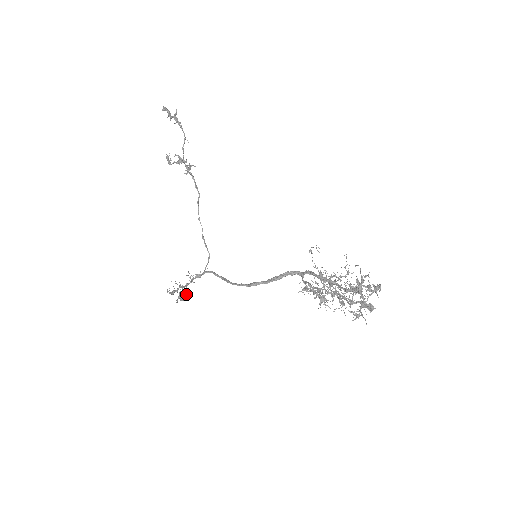
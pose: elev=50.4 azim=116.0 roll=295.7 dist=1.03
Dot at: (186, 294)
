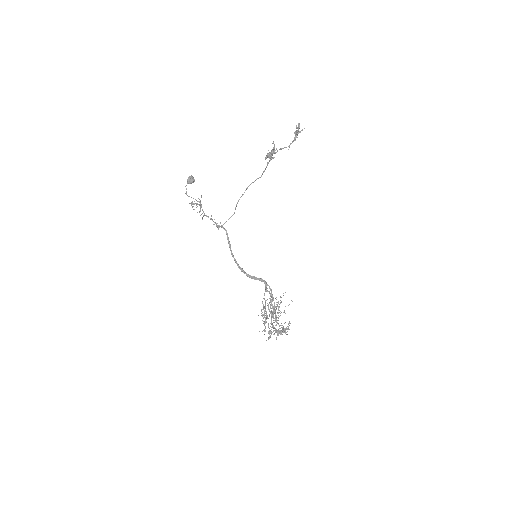
Dot at: (193, 182)
